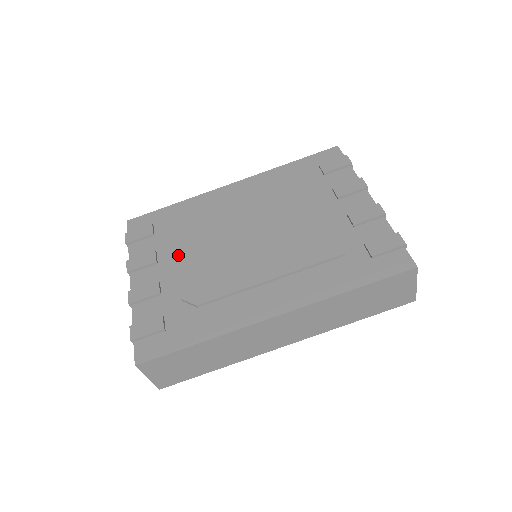
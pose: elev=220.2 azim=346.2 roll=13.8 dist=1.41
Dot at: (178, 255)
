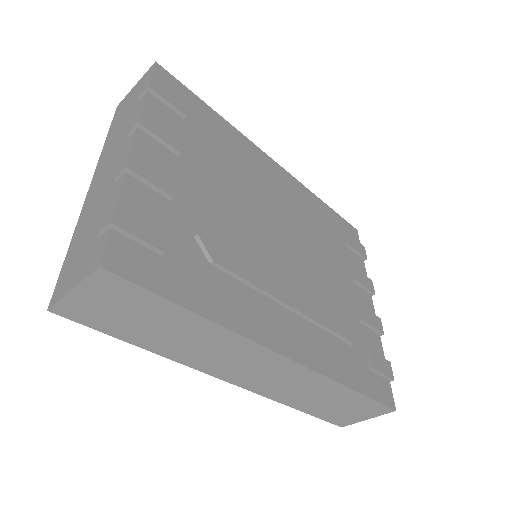
Dot at: (209, 175)
